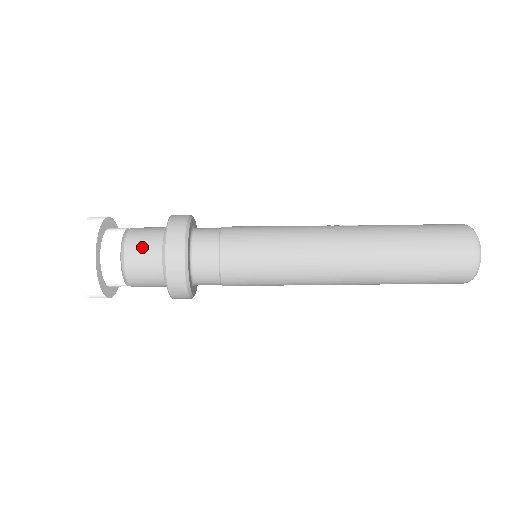
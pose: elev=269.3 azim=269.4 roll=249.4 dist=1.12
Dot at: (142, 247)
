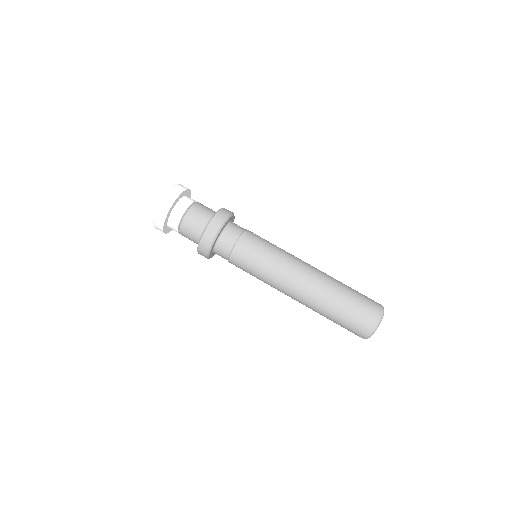
Dot at: (205, 207)
